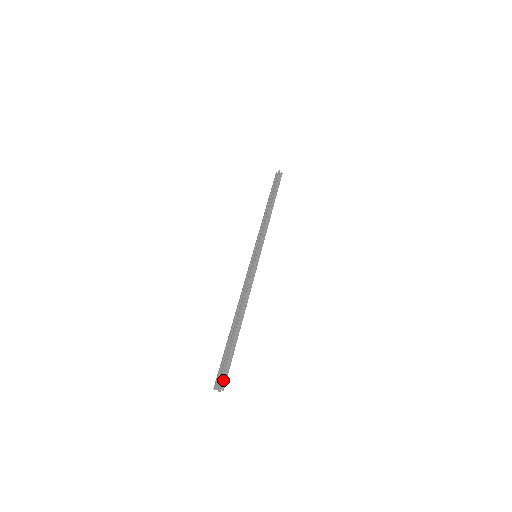
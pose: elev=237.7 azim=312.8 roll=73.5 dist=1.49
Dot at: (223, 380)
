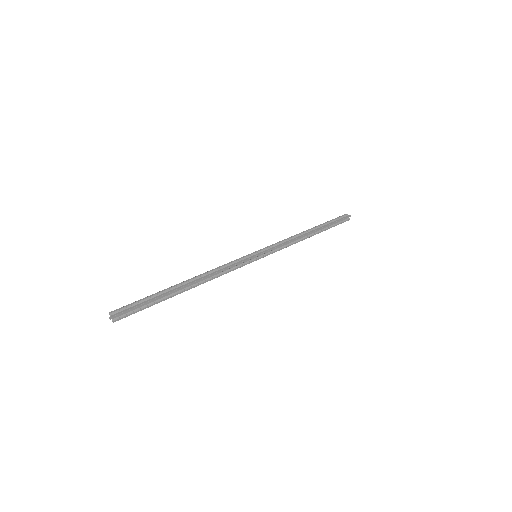
Dot at: (122, 315)
